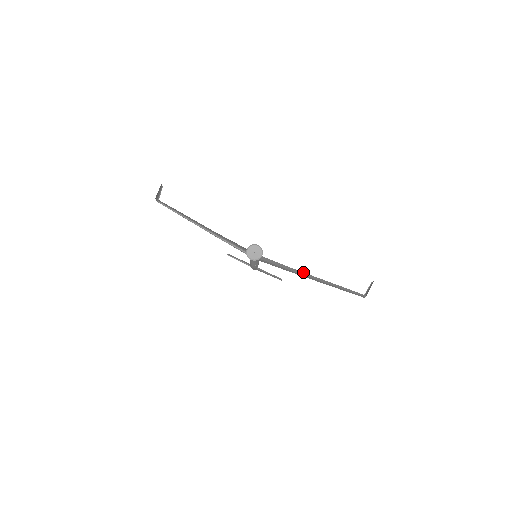
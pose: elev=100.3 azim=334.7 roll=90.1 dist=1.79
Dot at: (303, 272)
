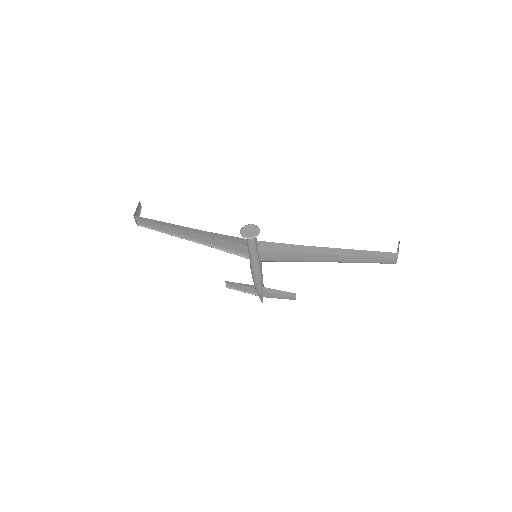
Dot at: (313, 246)
